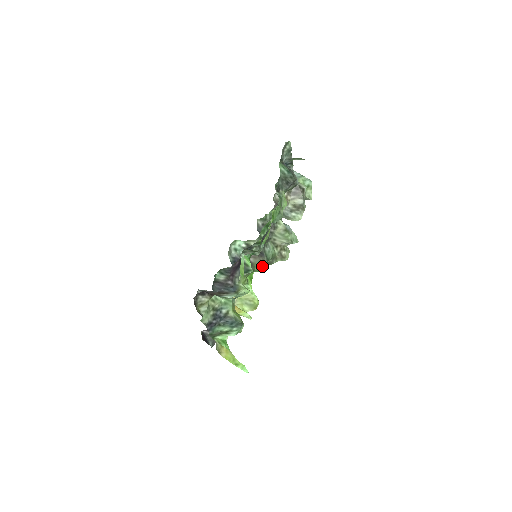
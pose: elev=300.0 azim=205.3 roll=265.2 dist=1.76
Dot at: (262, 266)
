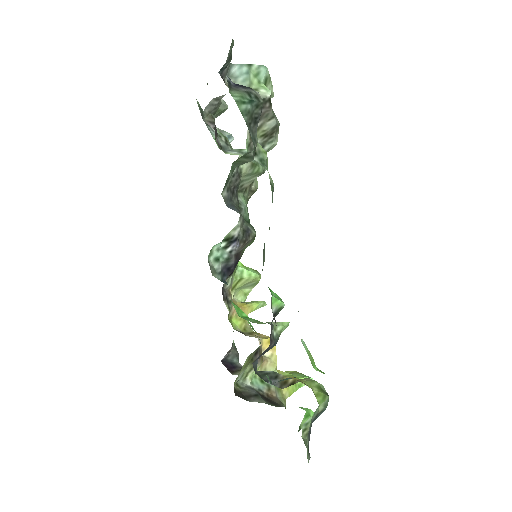
Dot at: (252, 242)
